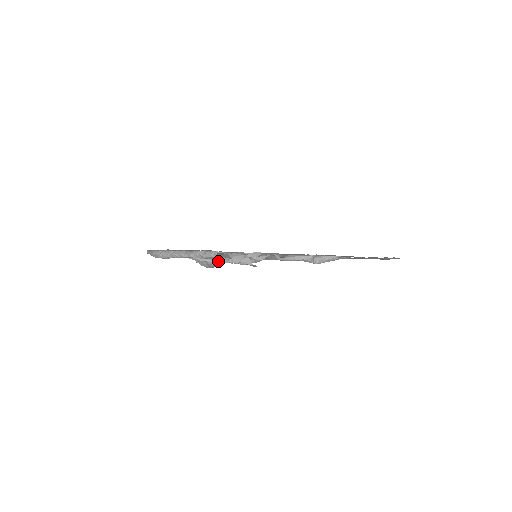
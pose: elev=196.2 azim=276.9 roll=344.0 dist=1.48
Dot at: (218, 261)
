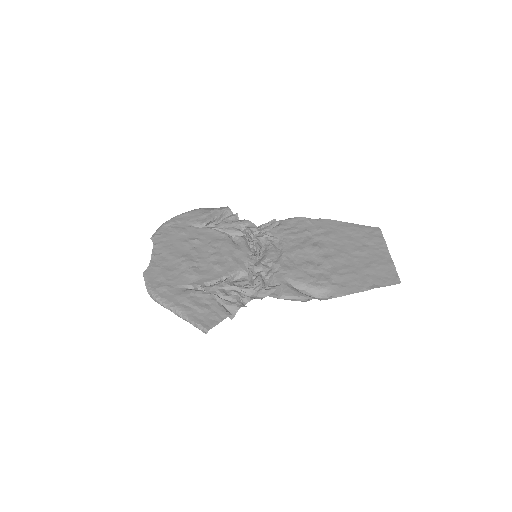
Dot at: occluded
